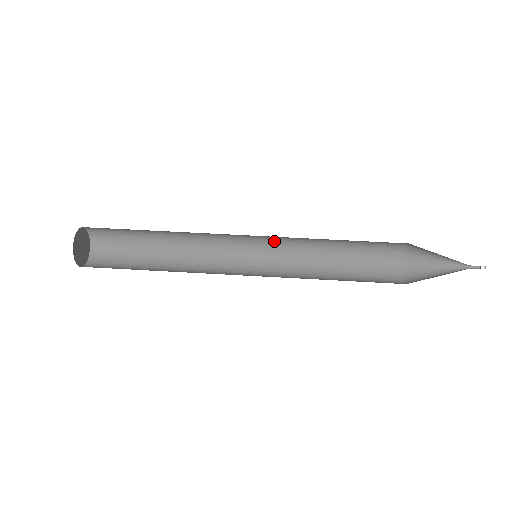
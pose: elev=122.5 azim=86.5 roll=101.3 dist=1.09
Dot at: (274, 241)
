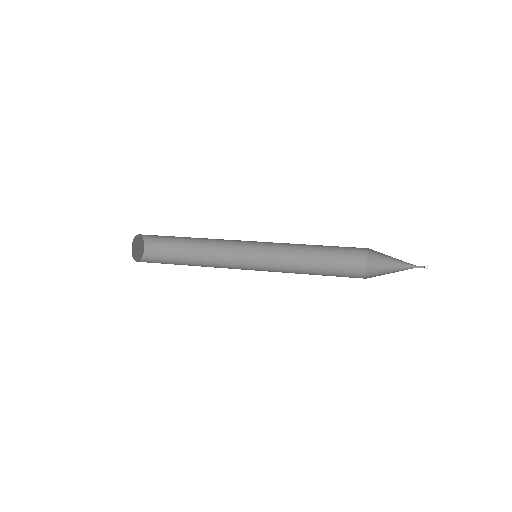
Dot at: (270, 243)
